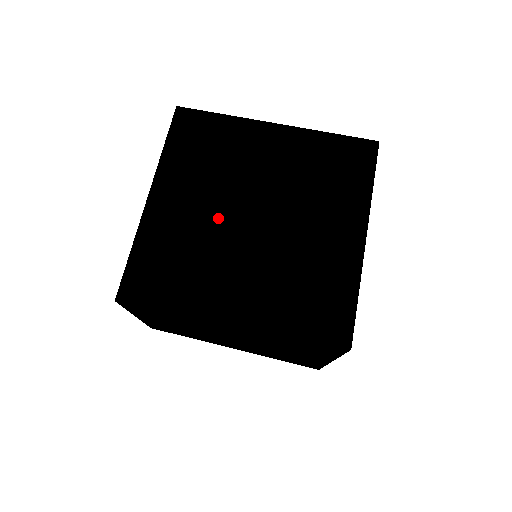
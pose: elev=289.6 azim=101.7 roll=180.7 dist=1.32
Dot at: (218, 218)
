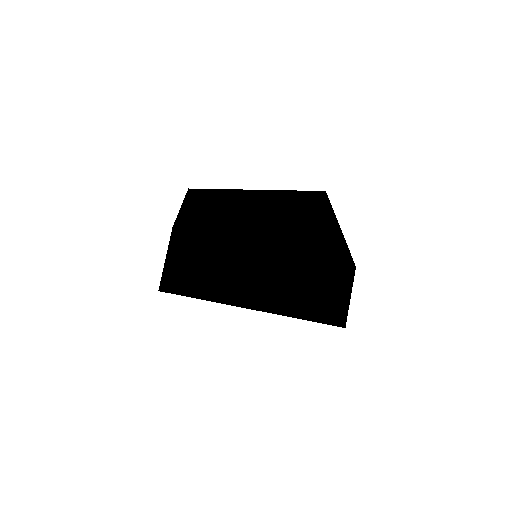
Dot at: occluded
